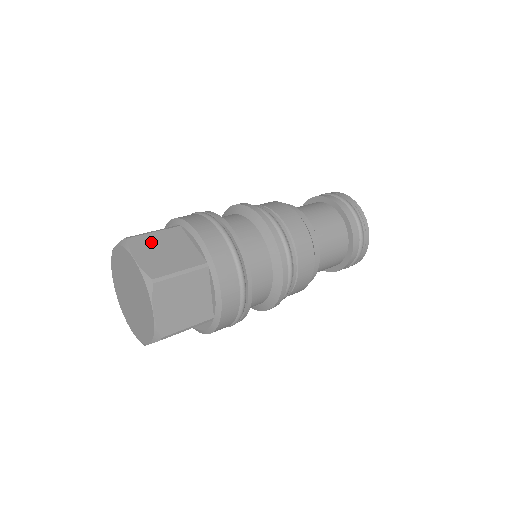
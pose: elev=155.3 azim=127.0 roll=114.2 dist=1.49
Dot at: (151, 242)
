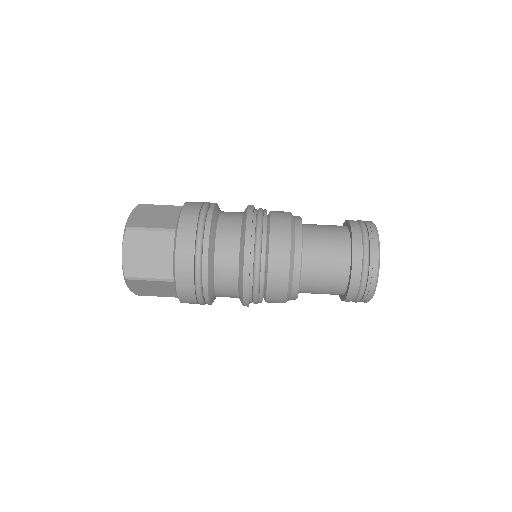
Dot at: (142, 241)
